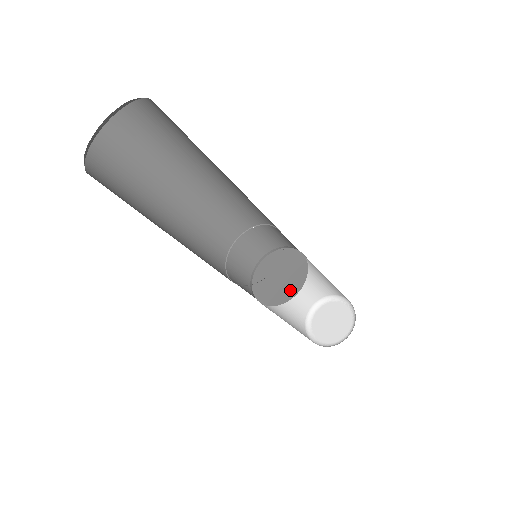
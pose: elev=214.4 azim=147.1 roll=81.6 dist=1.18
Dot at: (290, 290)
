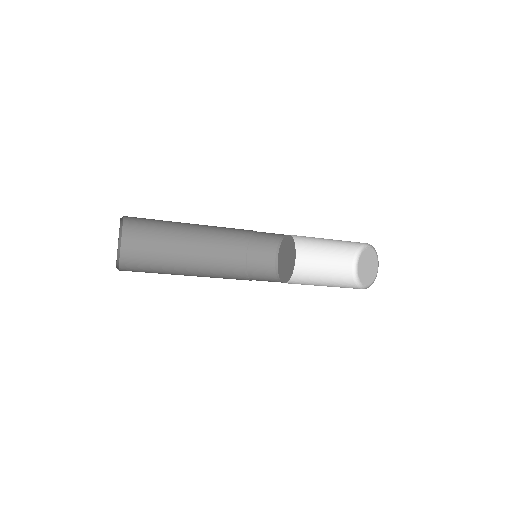
Dot at: (293, 255)
